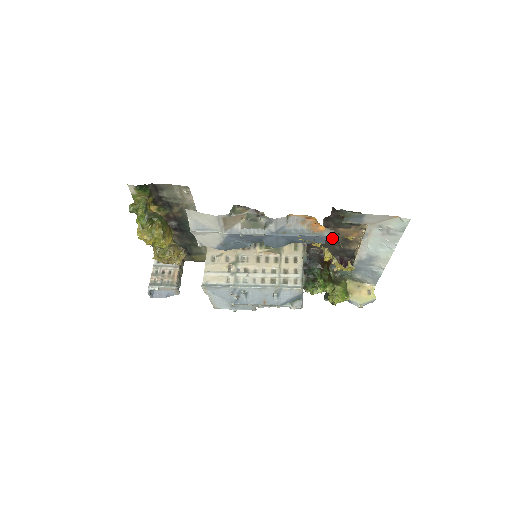
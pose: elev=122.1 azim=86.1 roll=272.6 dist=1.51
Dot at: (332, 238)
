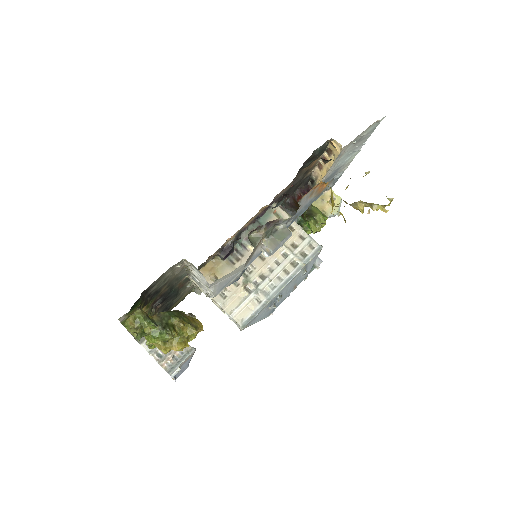
Dot at: (347, 187)
